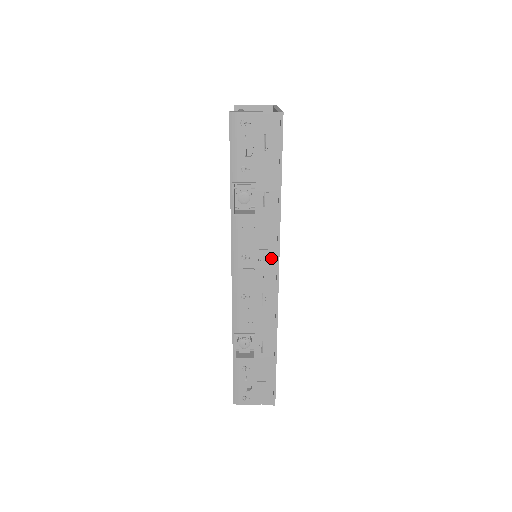
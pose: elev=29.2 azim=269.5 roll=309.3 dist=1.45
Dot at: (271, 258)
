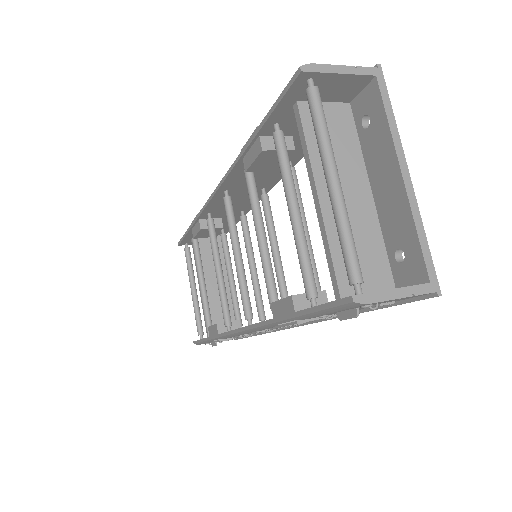
Dot at: occluded
